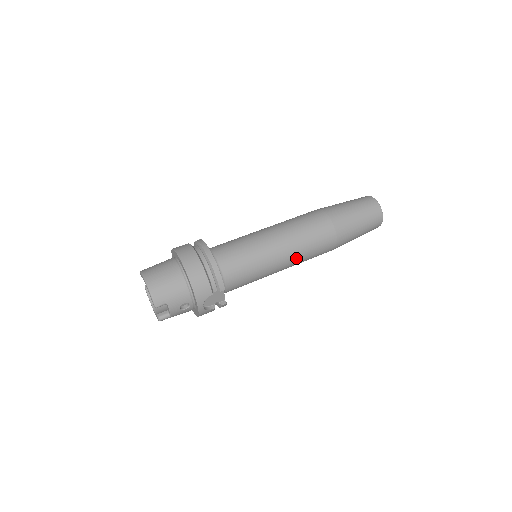
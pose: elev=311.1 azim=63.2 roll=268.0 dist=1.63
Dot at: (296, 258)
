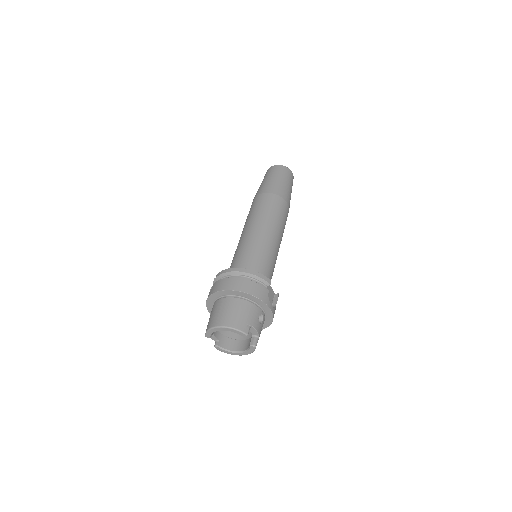
Dot at: (280, 231)
